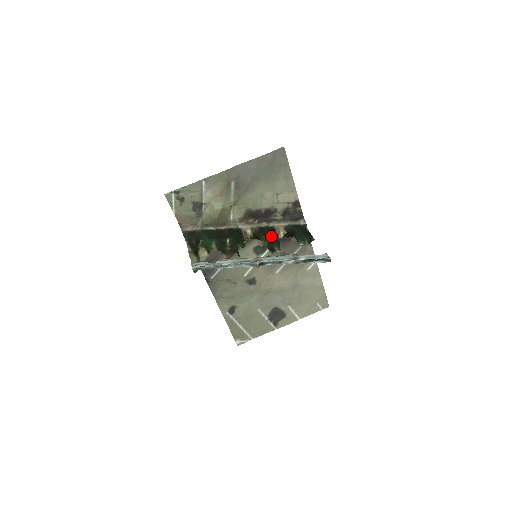
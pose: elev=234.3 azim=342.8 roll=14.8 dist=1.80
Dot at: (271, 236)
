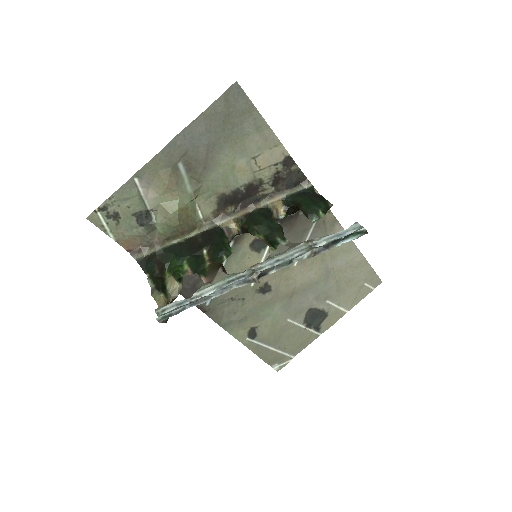
Dot at: (266, 223)
